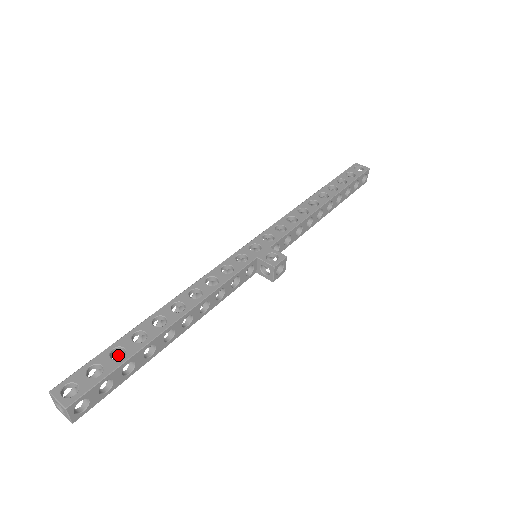
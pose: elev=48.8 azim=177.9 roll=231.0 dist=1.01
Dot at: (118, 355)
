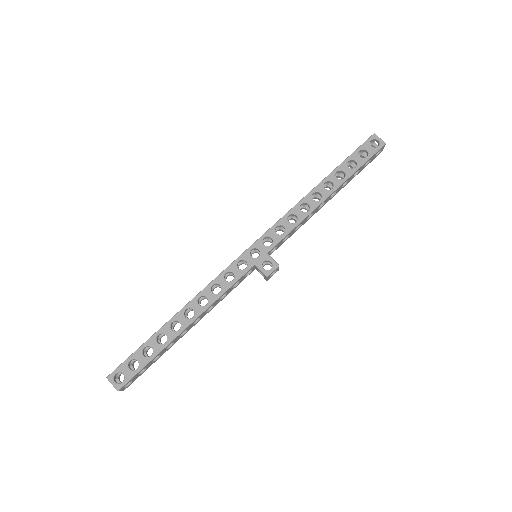
Dot at: occluded
